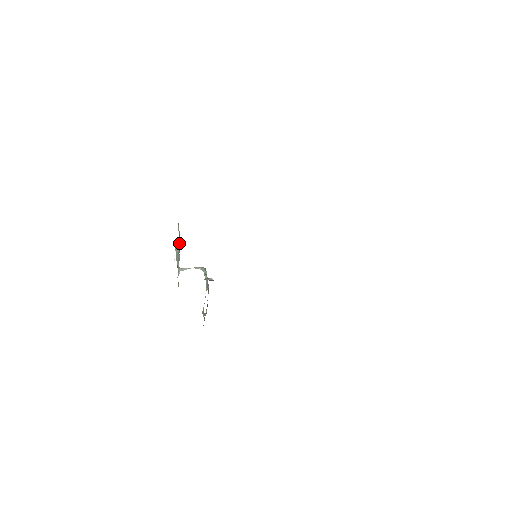
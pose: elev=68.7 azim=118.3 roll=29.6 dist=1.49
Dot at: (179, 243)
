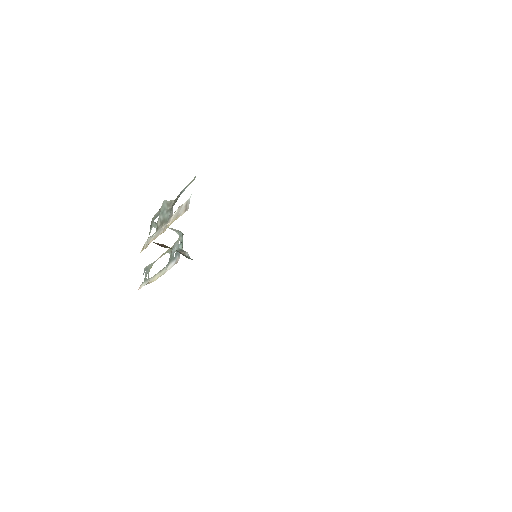
Dot at: (175, 200)
